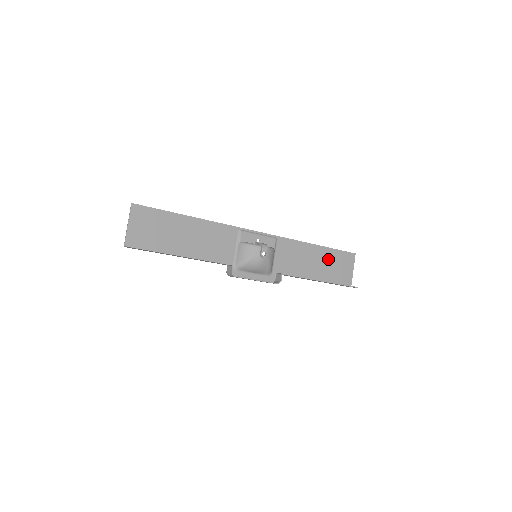
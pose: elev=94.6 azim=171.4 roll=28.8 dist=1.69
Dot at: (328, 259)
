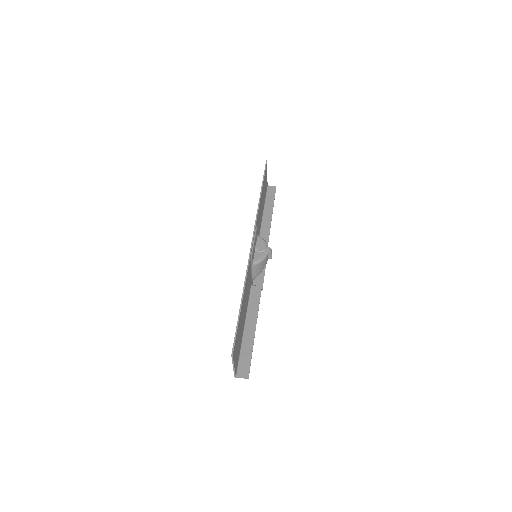
Dot at: occluded
